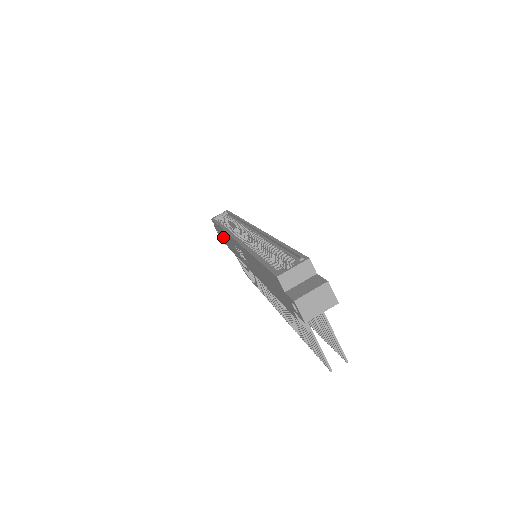
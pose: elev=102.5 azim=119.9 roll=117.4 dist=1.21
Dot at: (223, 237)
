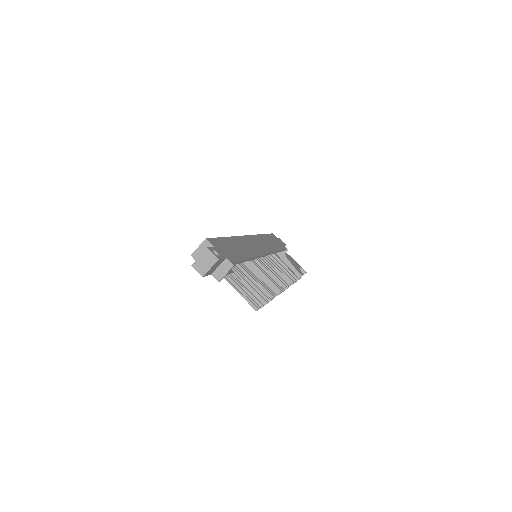
Dot at: occluded
